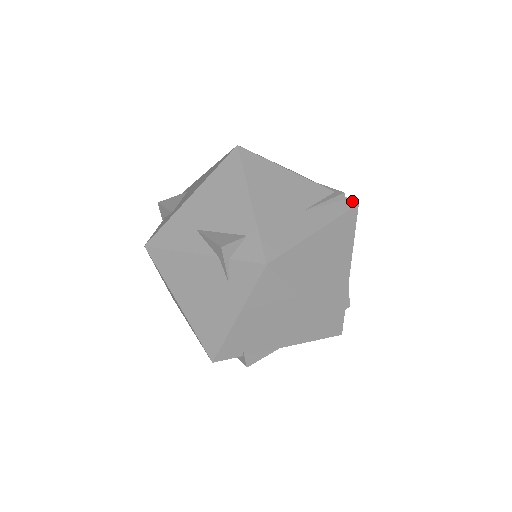
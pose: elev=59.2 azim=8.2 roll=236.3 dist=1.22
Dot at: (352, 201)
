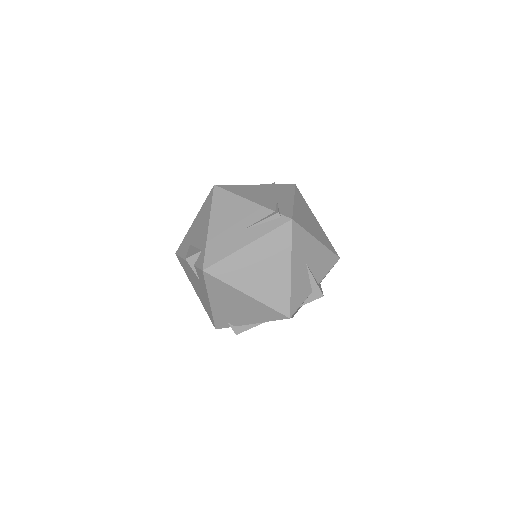
Dot at: (287, 218)
